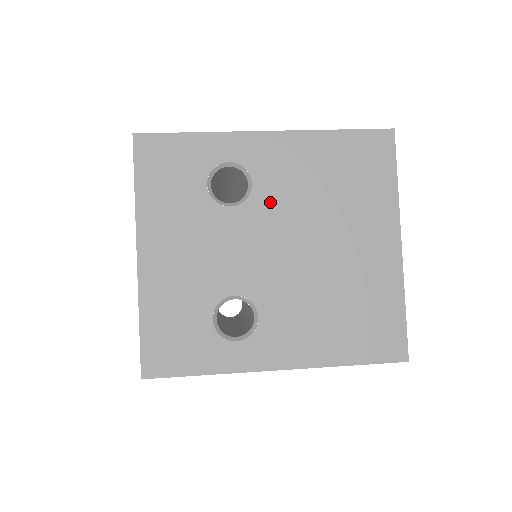
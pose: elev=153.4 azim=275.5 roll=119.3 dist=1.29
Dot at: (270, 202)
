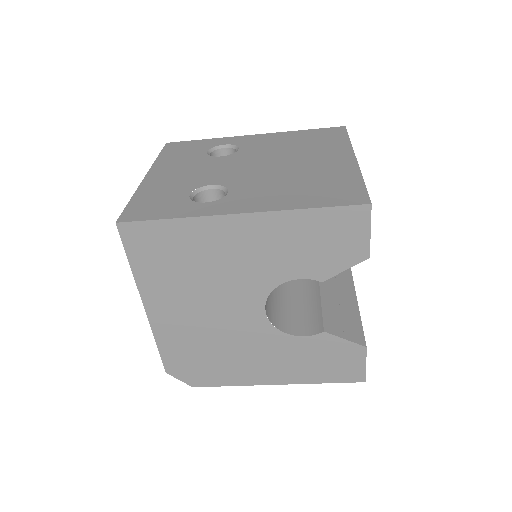
Dot at: (250, 153)
